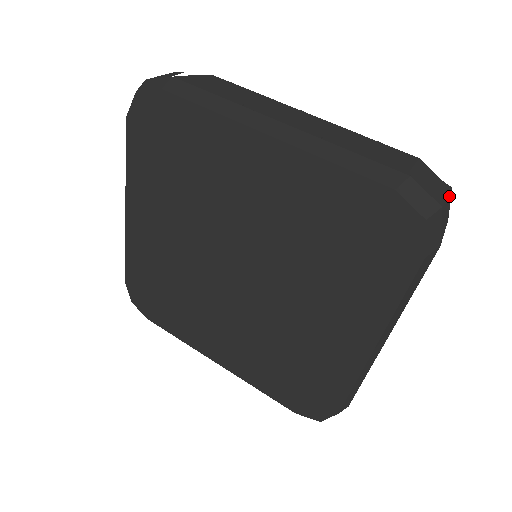
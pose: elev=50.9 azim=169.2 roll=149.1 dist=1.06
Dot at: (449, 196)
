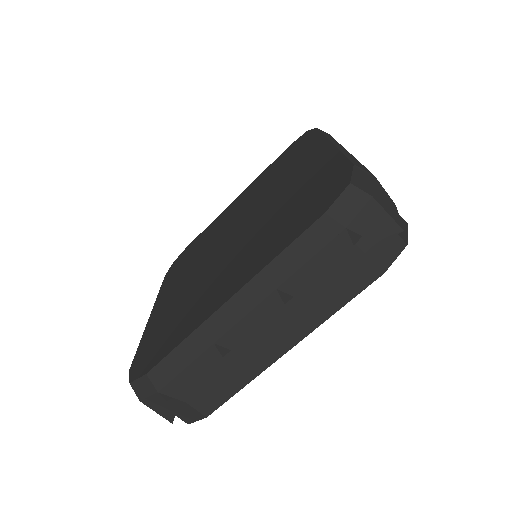
Dot at: (393, 224)
